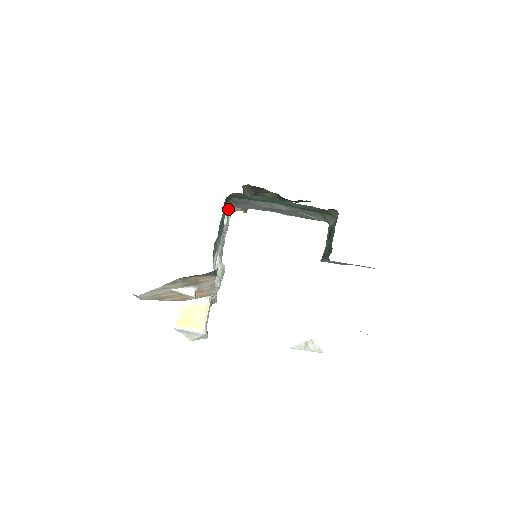
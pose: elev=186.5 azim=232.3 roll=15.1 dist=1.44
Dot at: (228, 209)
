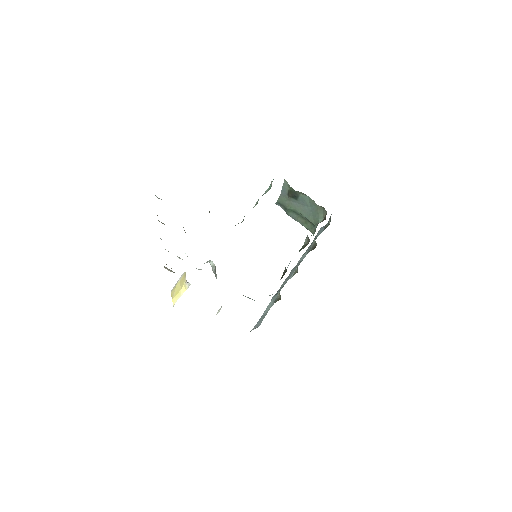
Dot at: occluded
